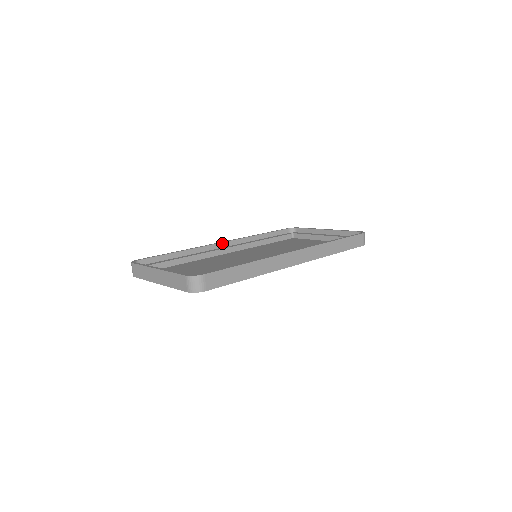
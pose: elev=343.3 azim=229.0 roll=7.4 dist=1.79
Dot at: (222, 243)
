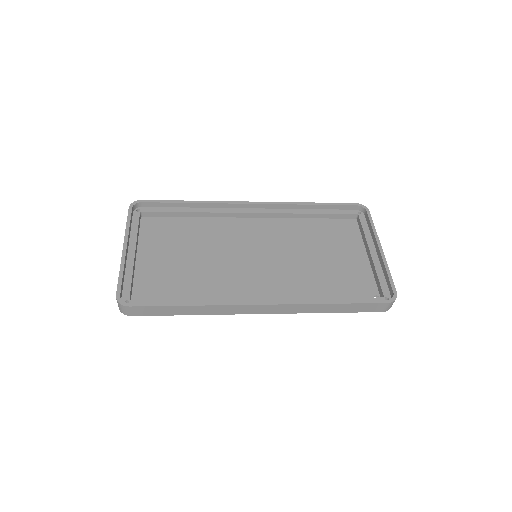
Dot at: (251, 204)
